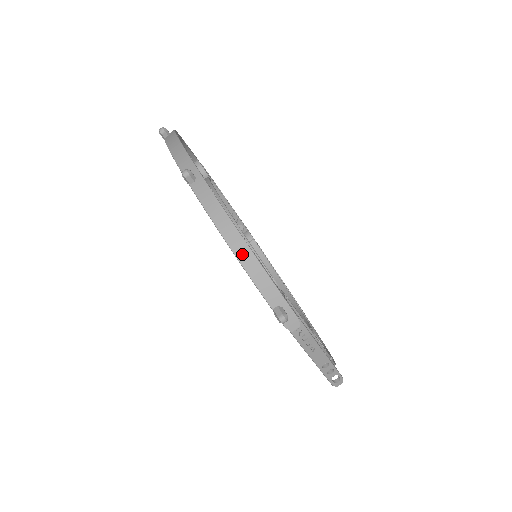
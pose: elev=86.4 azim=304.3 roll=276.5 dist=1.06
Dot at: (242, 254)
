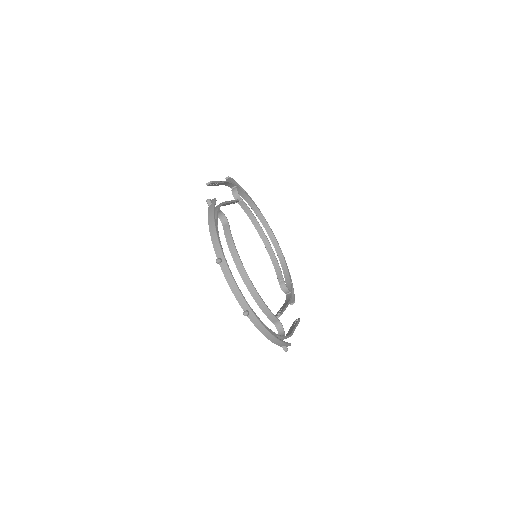
Dot at: (272, 339)
